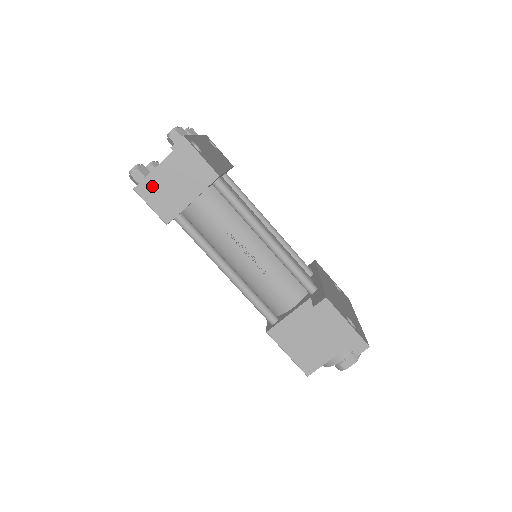
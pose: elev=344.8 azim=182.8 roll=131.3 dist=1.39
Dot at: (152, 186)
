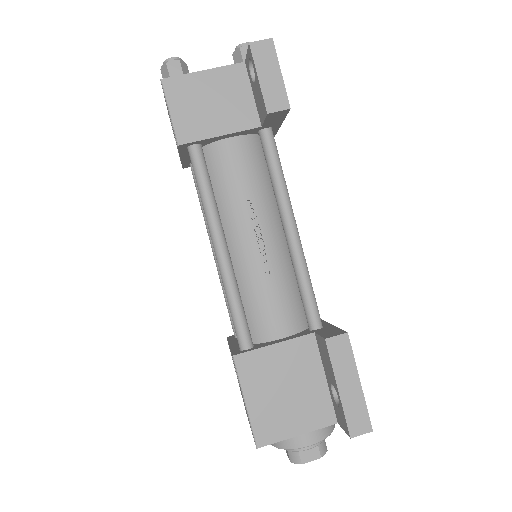
Dot at: (187, 89)
